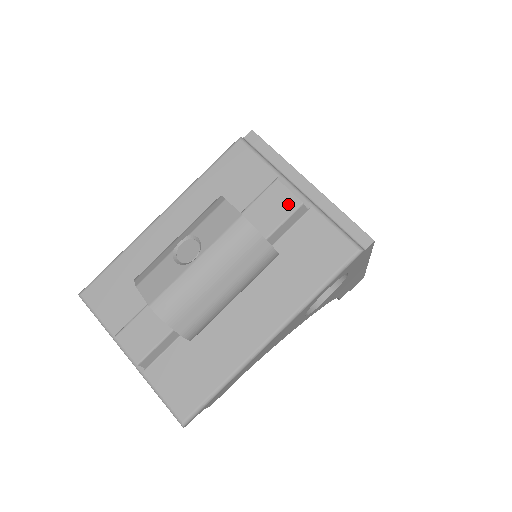
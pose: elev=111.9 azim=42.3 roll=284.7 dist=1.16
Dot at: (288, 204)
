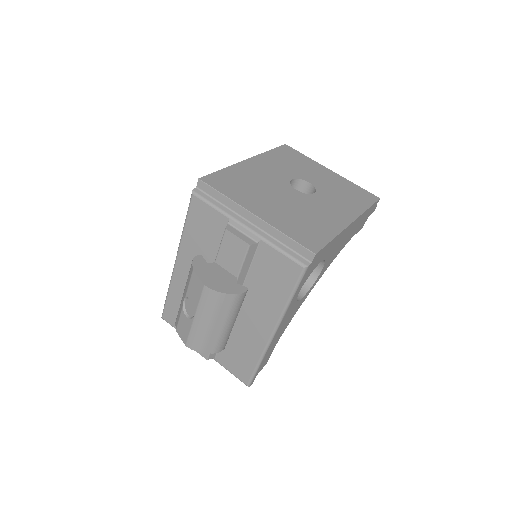
Dot at: (240, 247)
